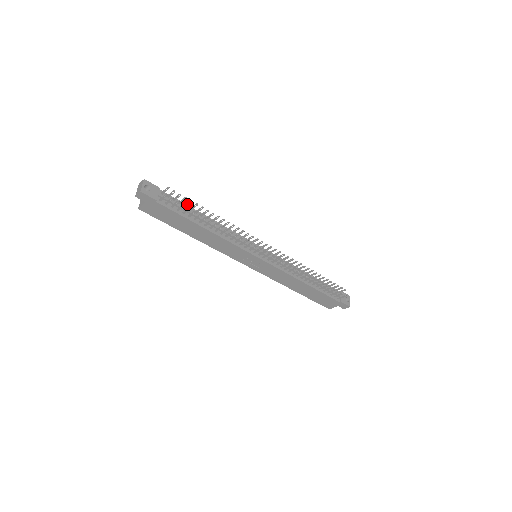
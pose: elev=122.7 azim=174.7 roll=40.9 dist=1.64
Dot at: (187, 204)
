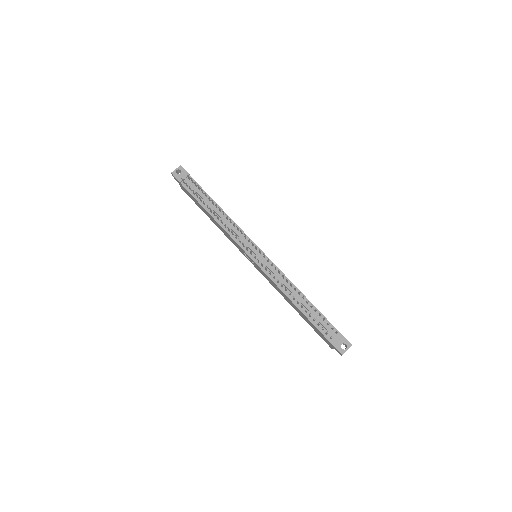
Dot at: (202, 191)
